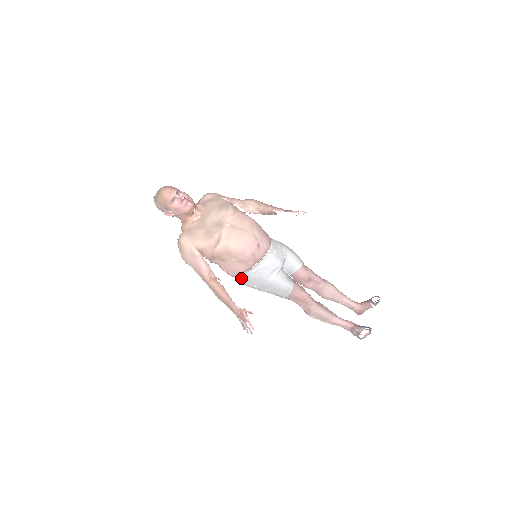
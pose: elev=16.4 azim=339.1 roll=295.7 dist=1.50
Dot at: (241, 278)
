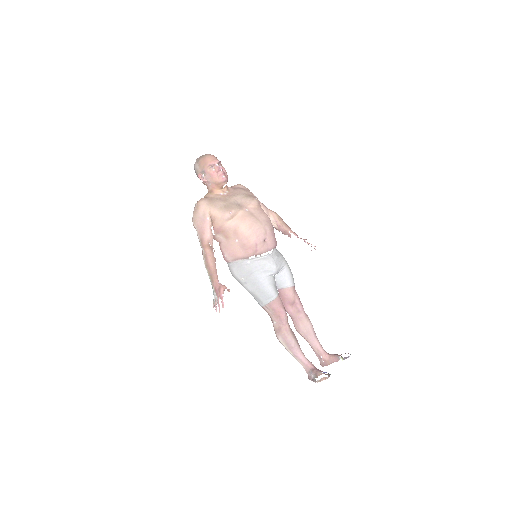
Dot at: (234, 265)
